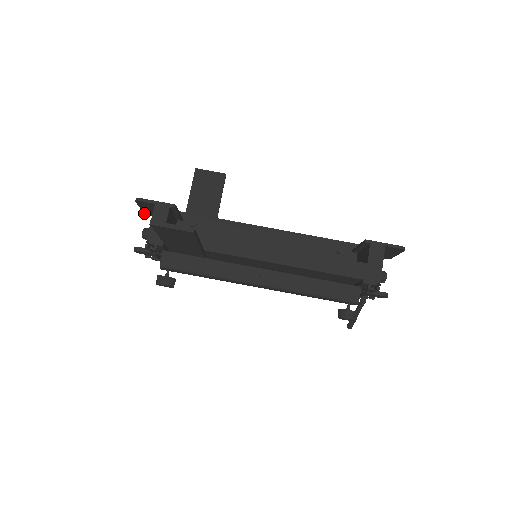
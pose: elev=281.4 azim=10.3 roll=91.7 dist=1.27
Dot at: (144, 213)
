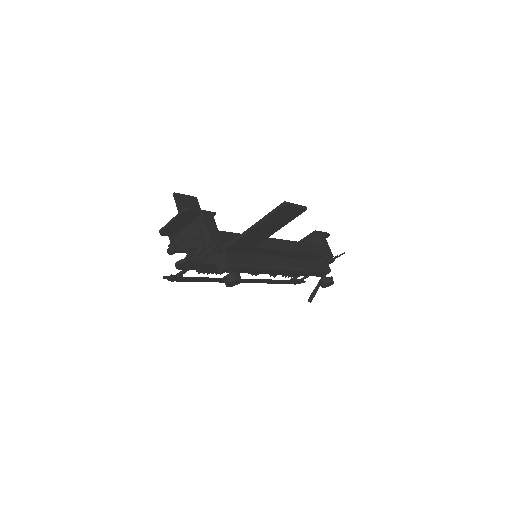
Dot at: (160, 232)
